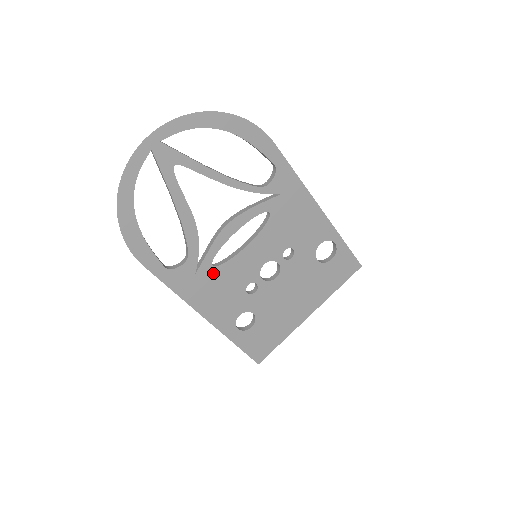
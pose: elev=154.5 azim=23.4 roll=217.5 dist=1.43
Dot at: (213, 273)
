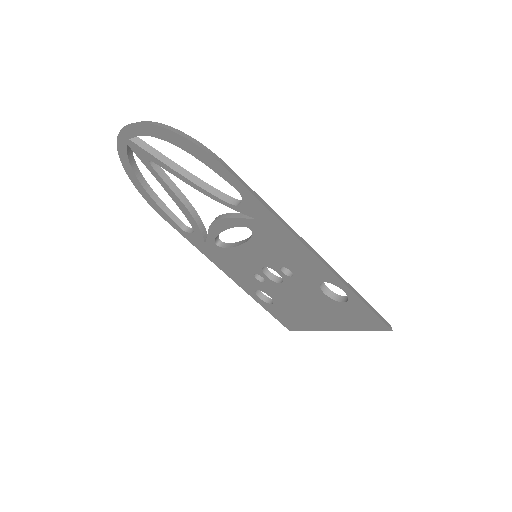
Dot at: (220, 250)
